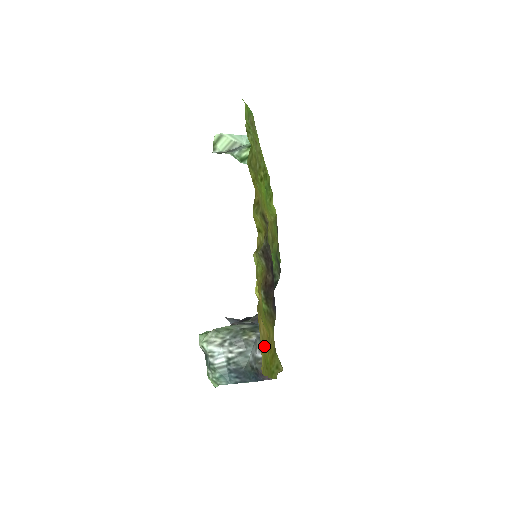
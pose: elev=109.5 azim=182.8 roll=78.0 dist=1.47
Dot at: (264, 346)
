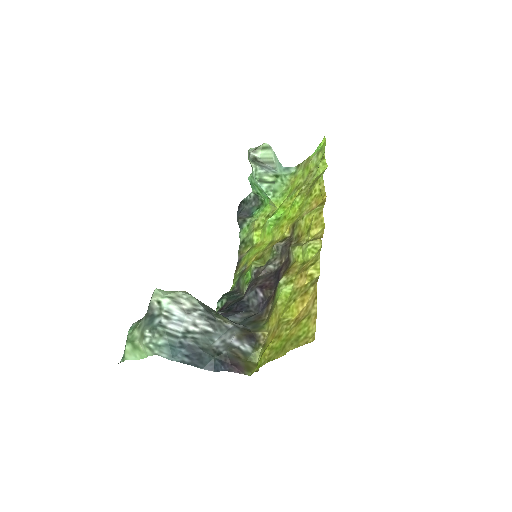
Dot at: (298, 323)
